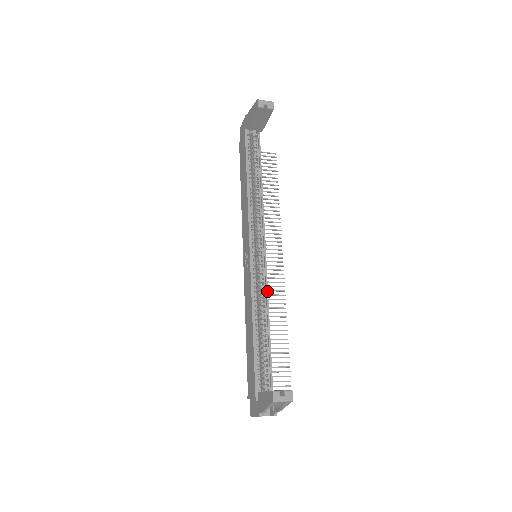
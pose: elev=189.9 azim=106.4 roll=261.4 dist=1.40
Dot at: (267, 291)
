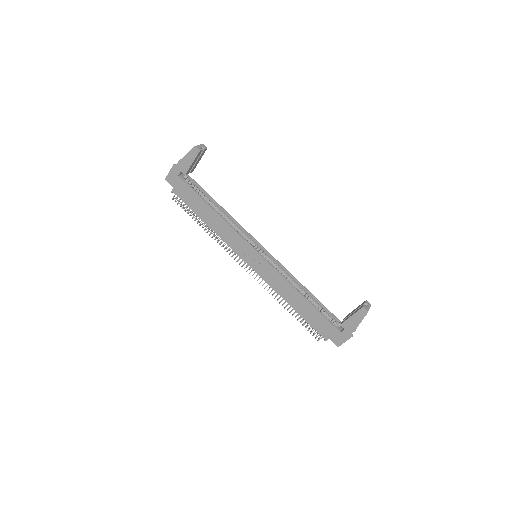
Dot at: (286, 270)
